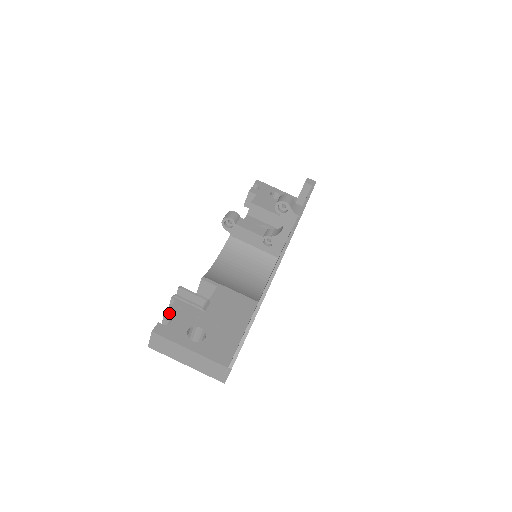
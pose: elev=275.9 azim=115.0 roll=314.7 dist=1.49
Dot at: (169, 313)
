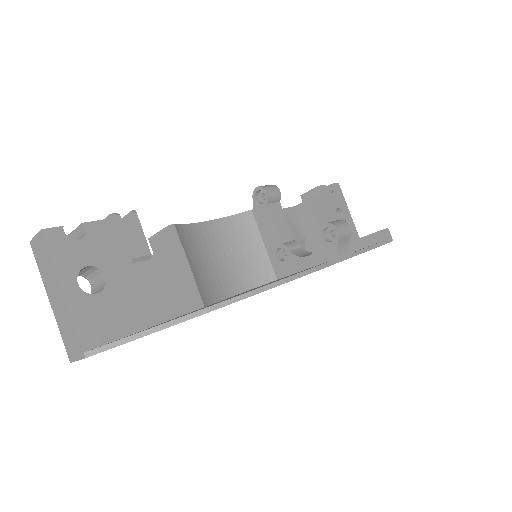
Dot at: (88, 227)
